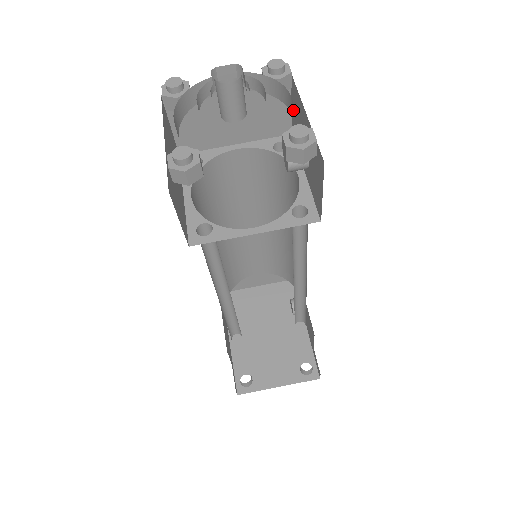
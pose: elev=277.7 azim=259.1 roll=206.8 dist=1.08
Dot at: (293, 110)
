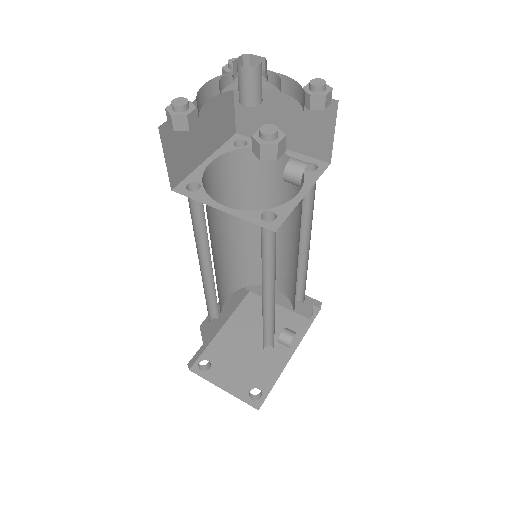
Dot at: (331, 137)
